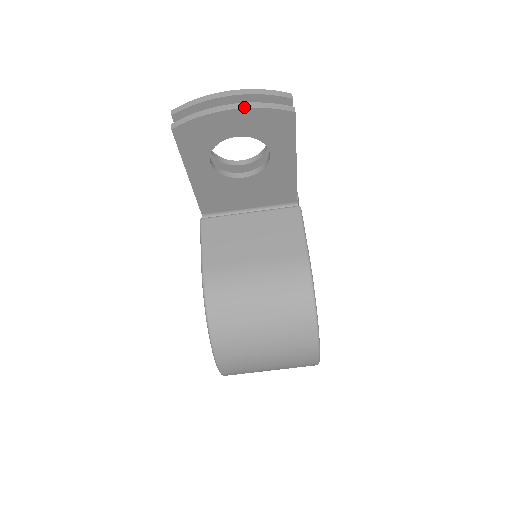
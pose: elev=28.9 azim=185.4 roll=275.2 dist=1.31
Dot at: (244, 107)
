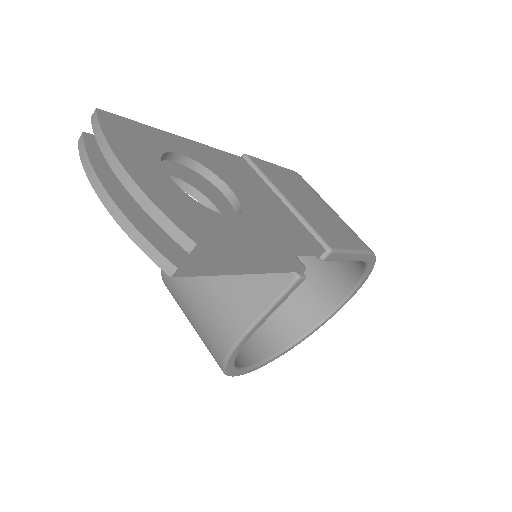
Dot at: (111, 213)
